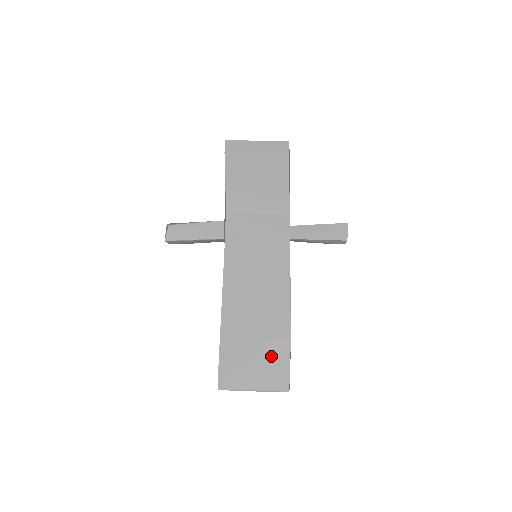
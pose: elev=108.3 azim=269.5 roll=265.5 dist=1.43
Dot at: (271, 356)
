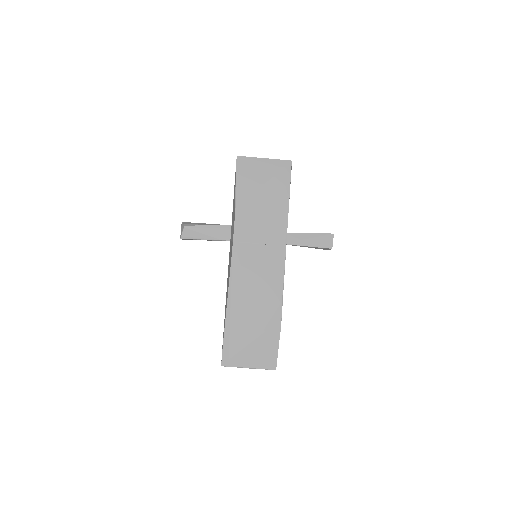
Dot at: (264, 343)
